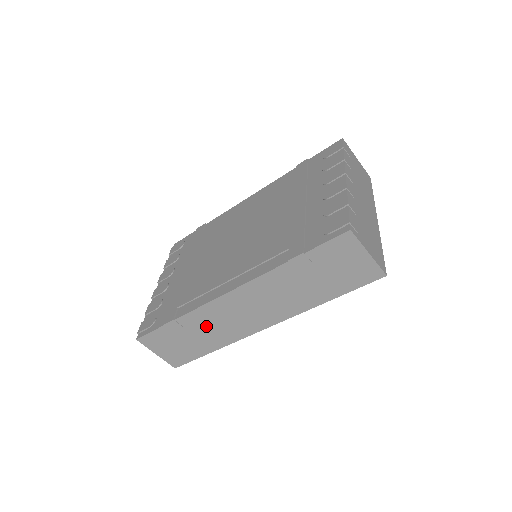
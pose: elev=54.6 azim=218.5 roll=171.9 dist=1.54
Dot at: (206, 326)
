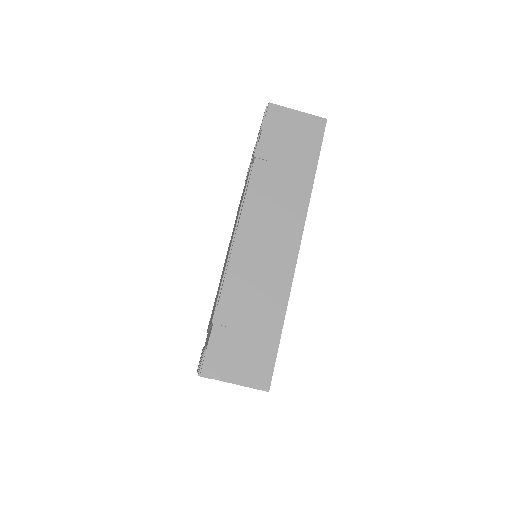
Dot at: (251, 289)
